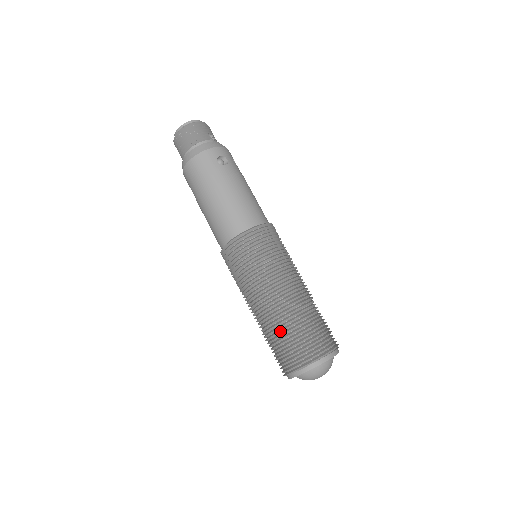
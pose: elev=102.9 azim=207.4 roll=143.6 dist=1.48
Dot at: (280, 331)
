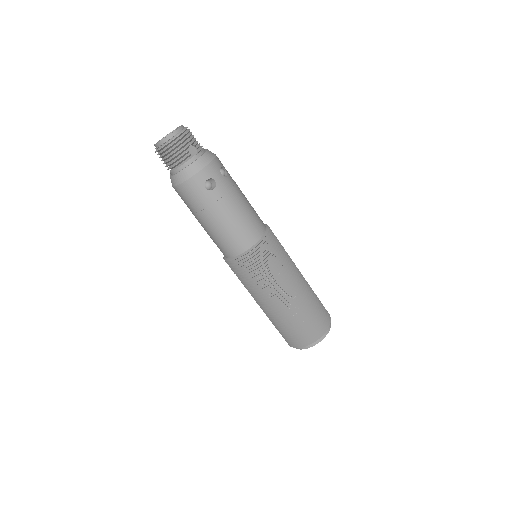
Dot at: (281, 325)
